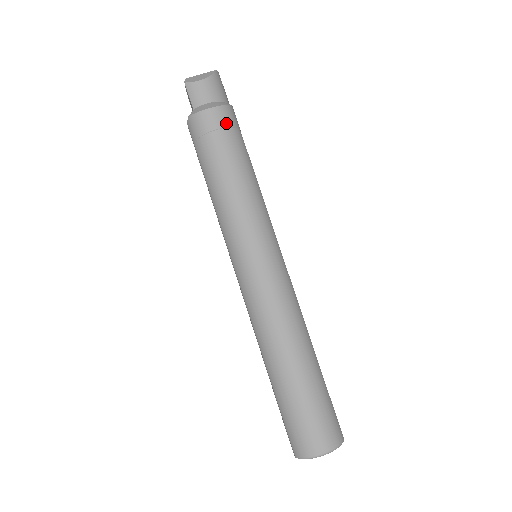
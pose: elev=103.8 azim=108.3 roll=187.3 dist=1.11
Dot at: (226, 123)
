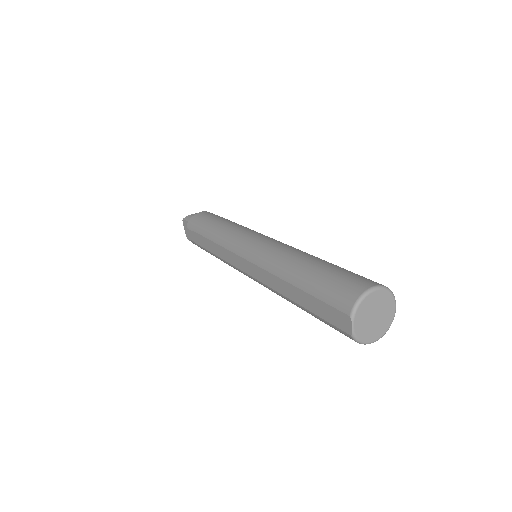
Dot at: occluded
